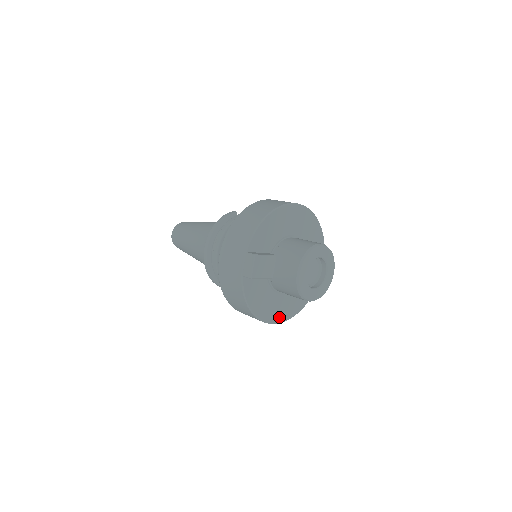
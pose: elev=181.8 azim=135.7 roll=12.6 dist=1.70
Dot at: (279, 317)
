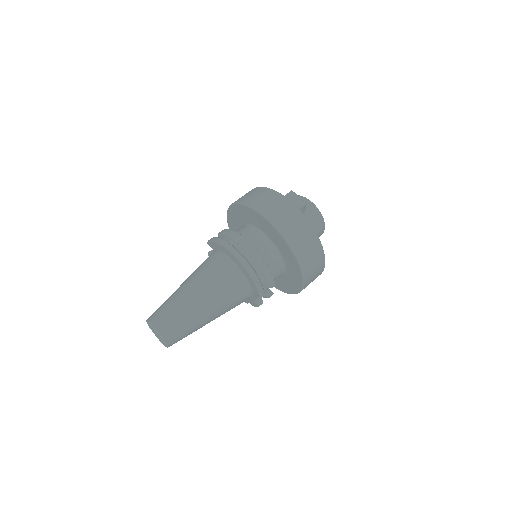
Dot at: occluded
